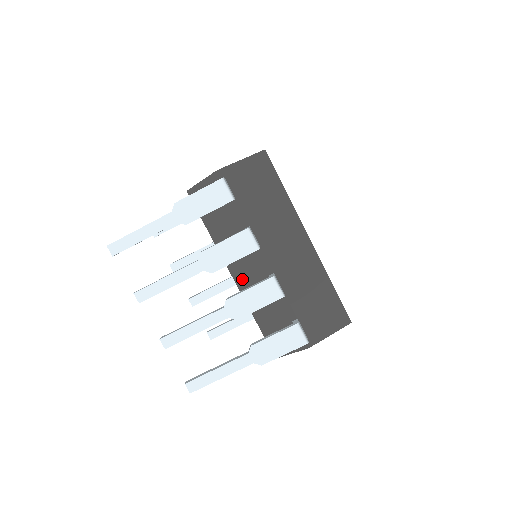
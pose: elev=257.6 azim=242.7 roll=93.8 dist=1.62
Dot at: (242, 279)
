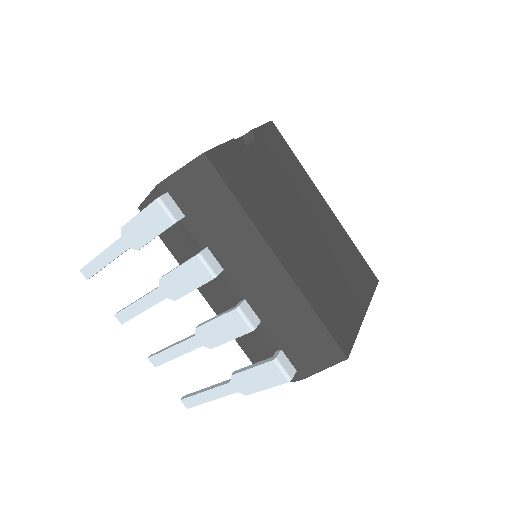
Dot at: (215, 302)
